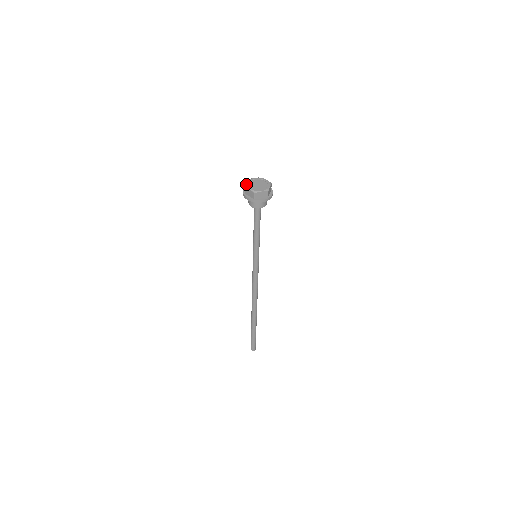
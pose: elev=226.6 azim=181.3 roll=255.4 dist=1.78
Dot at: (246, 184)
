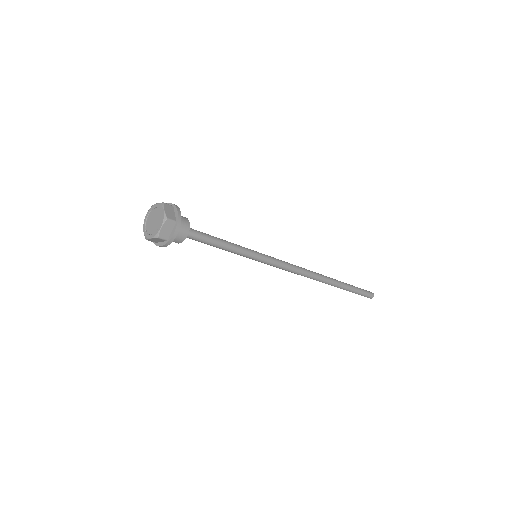
Dot at: (144, 219)
